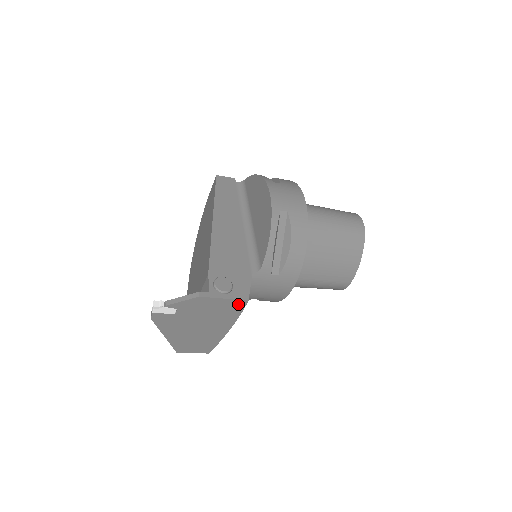
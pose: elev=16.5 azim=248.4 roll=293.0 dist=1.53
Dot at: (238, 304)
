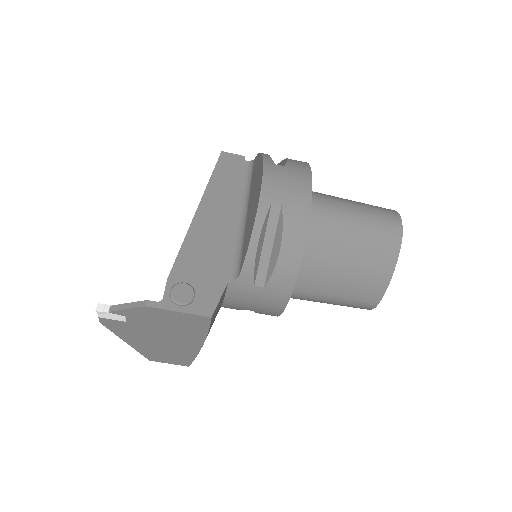
Dot at: (200, 320)
